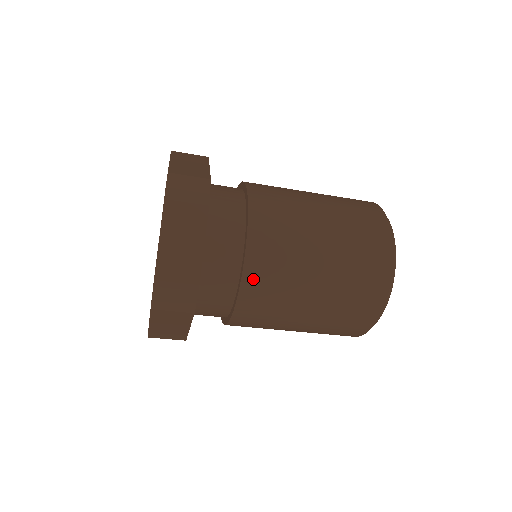
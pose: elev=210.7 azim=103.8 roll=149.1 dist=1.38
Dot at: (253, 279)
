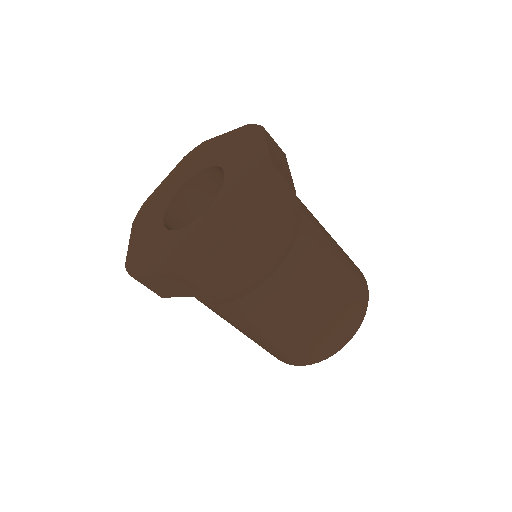
Dot at: (266, 292)
